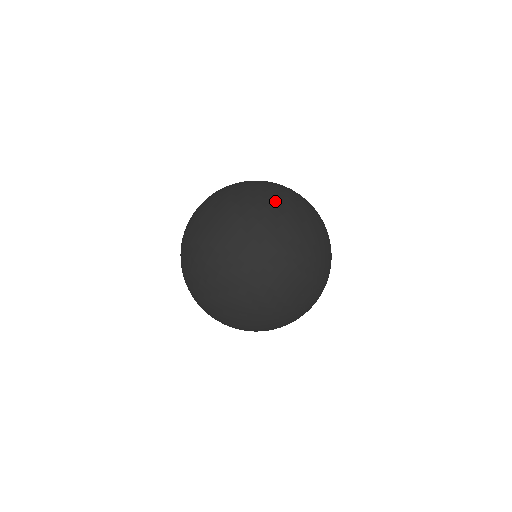
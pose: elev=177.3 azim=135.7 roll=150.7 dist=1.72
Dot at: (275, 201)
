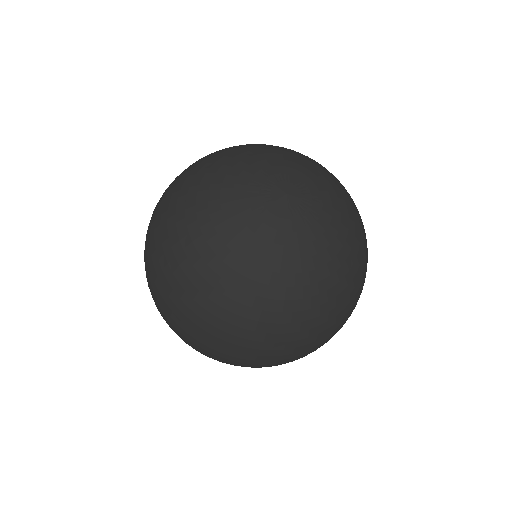
Dot at: occluded
